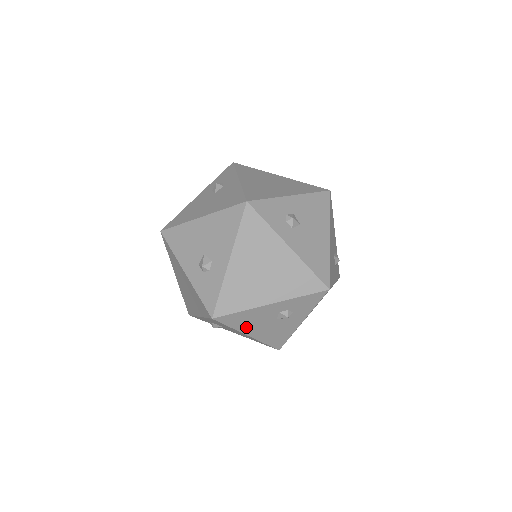
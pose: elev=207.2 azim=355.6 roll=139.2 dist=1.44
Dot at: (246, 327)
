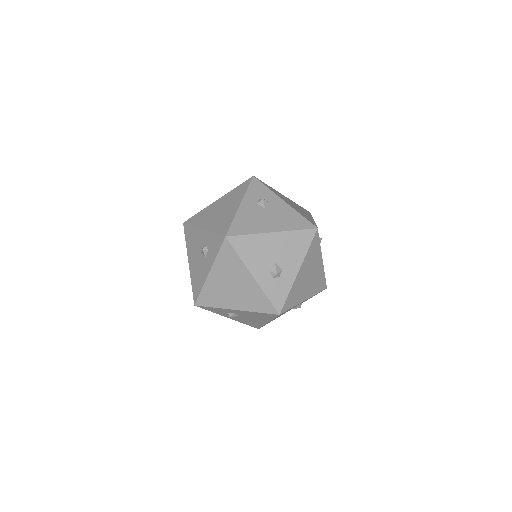
Dot at: occluded
